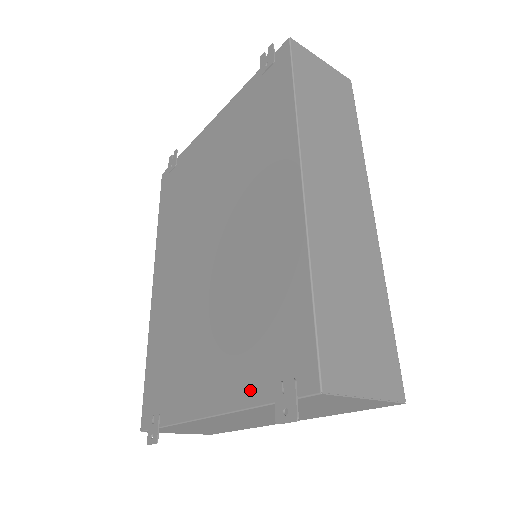
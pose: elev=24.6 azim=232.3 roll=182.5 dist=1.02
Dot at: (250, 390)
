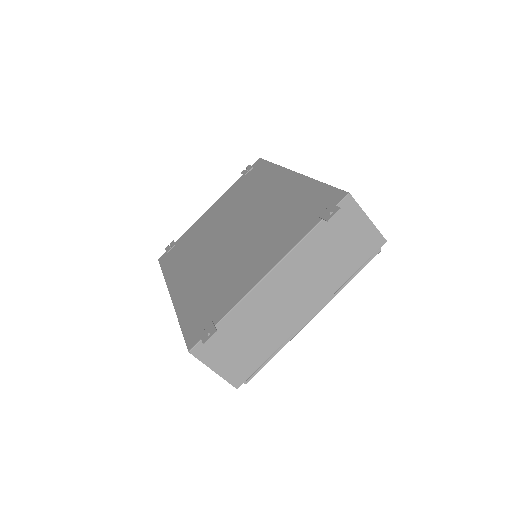
Dot at: (300, 233)
